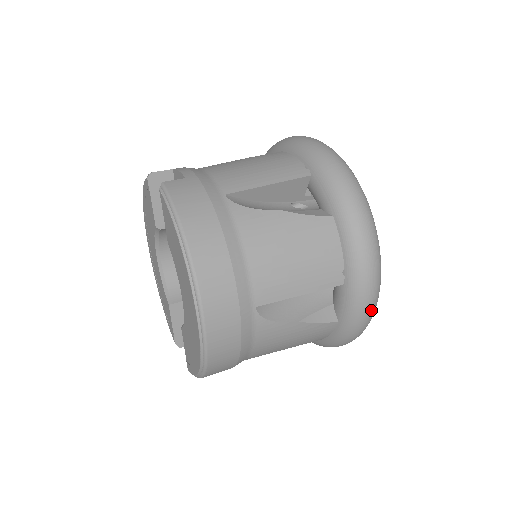
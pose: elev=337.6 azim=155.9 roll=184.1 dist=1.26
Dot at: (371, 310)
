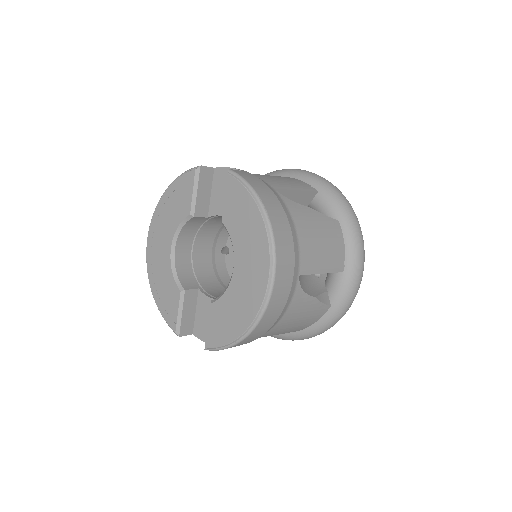
Dot at: (355, 296)
